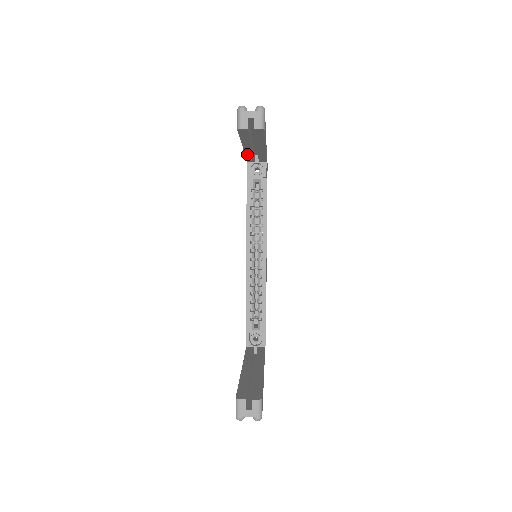
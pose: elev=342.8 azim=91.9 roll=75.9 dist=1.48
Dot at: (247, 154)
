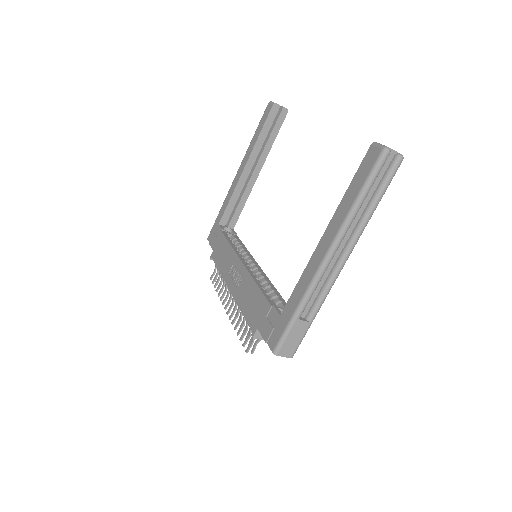
Dot at: (236, 190)
